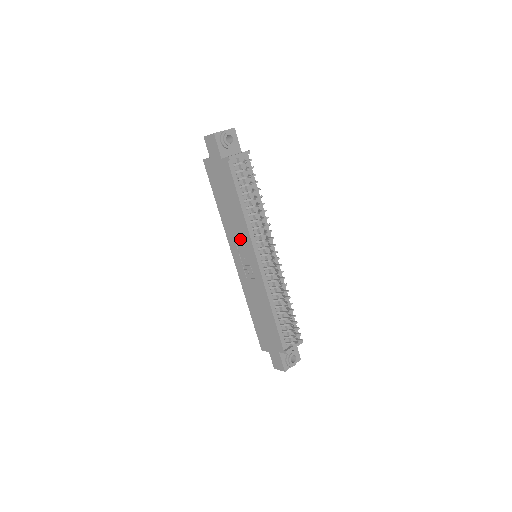
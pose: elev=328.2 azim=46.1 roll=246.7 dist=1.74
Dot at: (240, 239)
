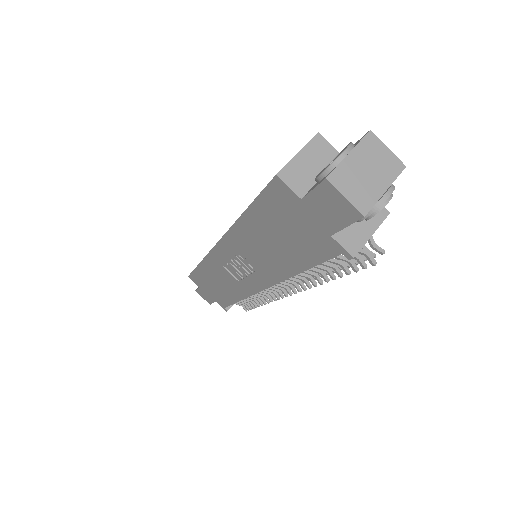
Dot at: (253, 263)
